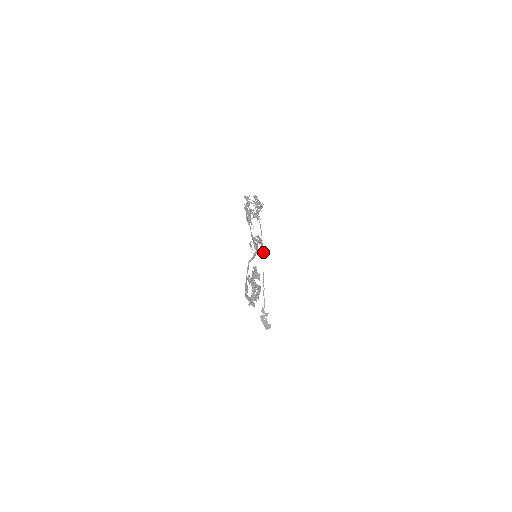
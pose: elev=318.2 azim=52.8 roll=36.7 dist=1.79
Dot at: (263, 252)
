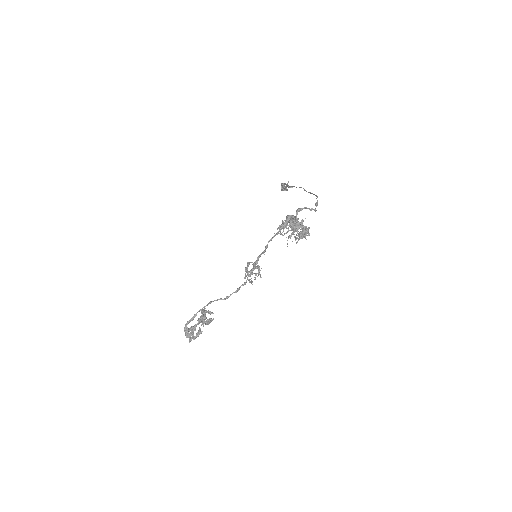
Dot at: (309, 192)
